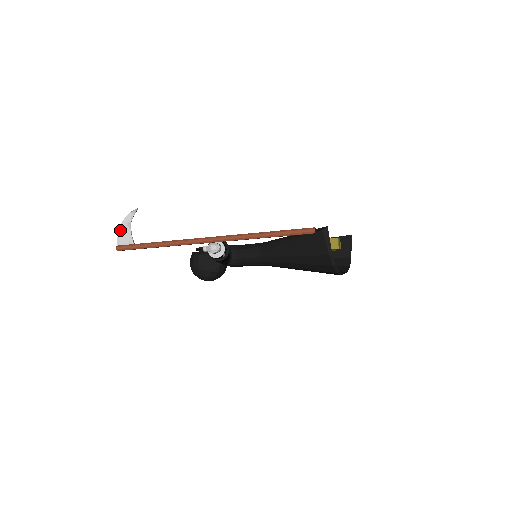
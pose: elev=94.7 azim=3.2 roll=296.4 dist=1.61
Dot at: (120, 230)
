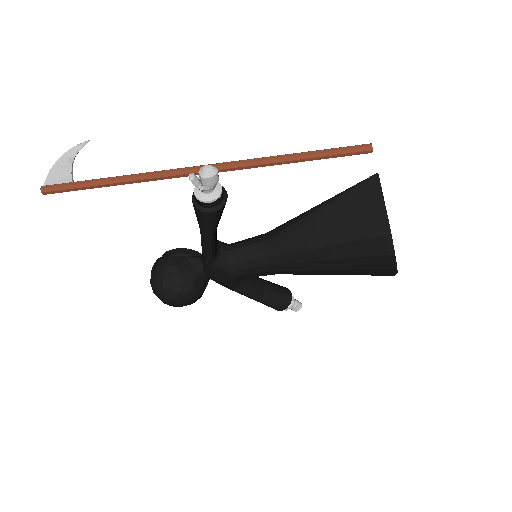
Dot at: (54, 166)
